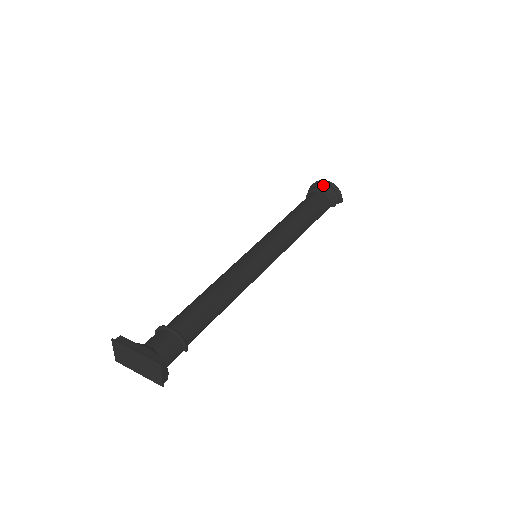
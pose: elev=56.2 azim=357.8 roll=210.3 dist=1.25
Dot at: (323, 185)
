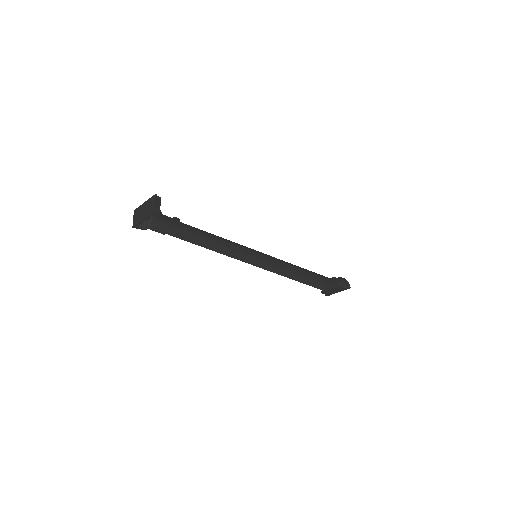
Dot at: occluded
